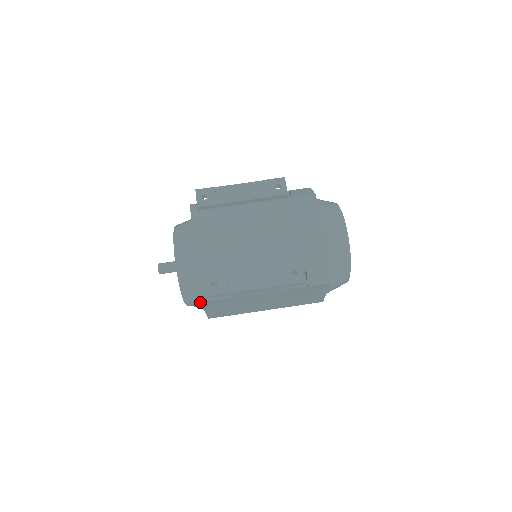
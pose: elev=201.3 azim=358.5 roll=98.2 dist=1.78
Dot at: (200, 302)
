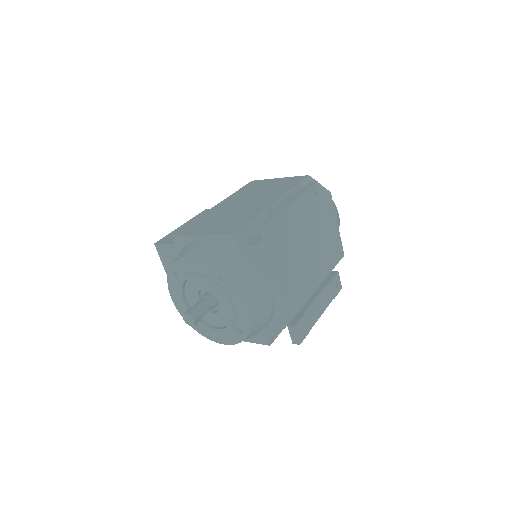
Dot at: (269, 345)
